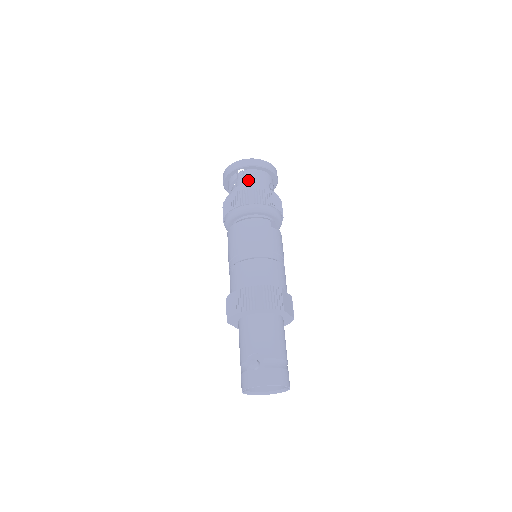
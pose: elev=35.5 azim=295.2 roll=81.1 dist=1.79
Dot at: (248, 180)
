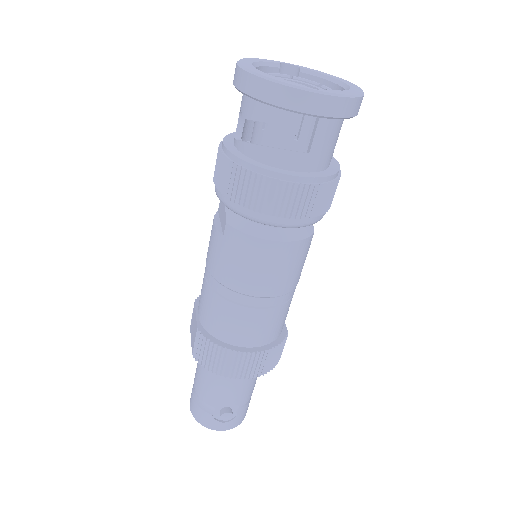
Dot at: (316, 146)
